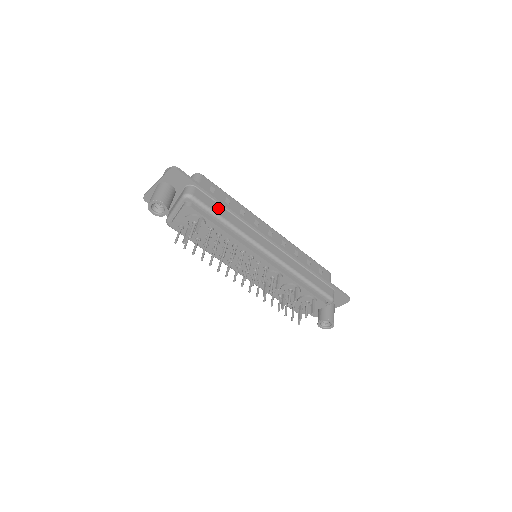
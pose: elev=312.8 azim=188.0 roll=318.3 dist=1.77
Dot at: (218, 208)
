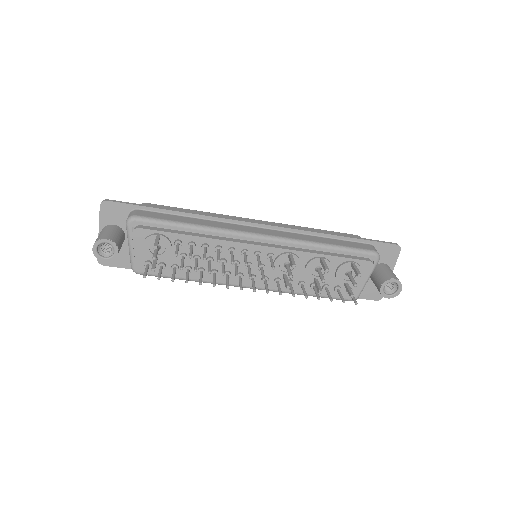
Dot at: (174, 218)
